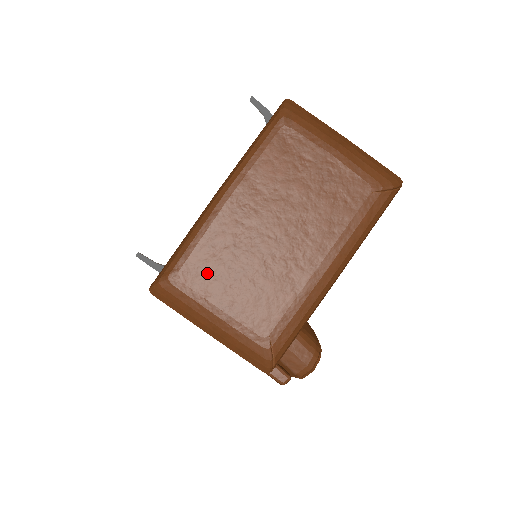
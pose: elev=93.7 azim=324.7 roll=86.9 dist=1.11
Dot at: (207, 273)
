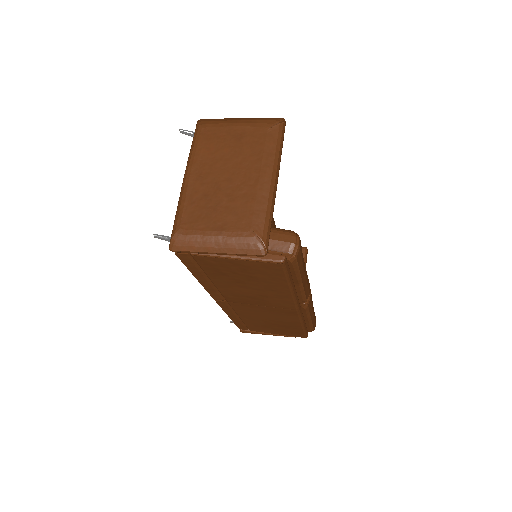
Dot at: (197, 217)
